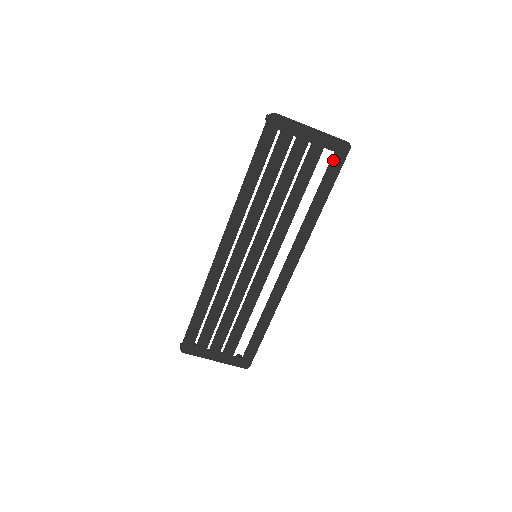
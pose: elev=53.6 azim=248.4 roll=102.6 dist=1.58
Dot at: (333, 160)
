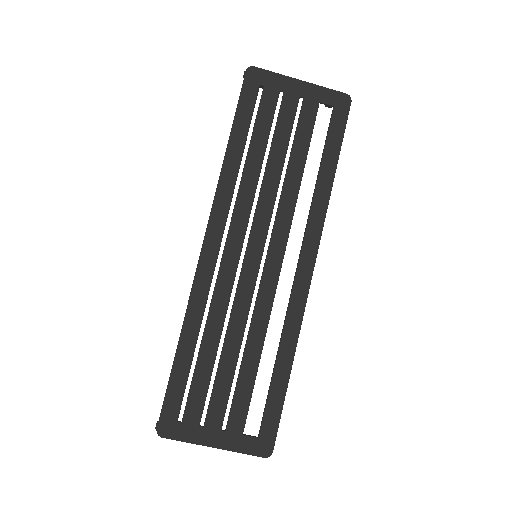
Dot at: (334, 116)
